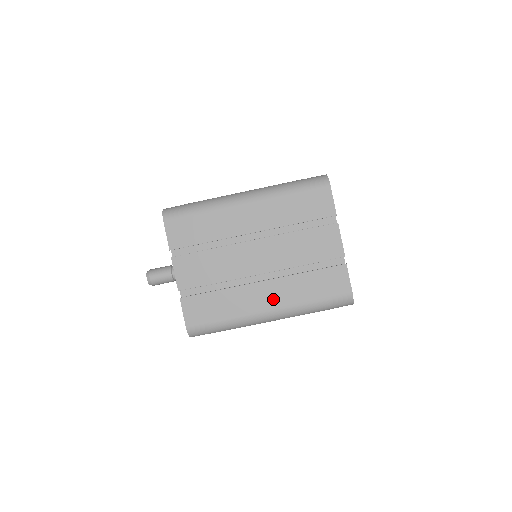
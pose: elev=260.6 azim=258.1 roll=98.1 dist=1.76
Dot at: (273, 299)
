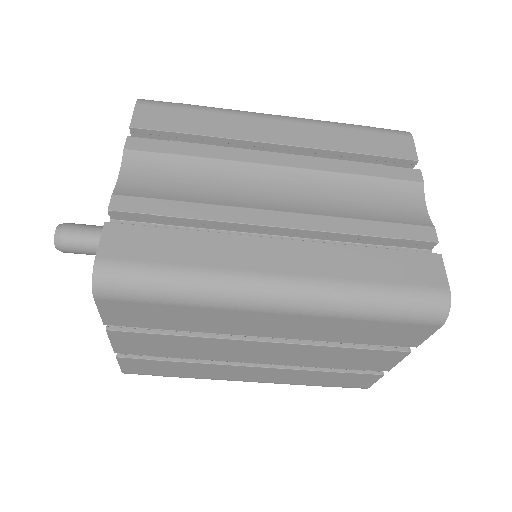
Dot at: (260, 377)
